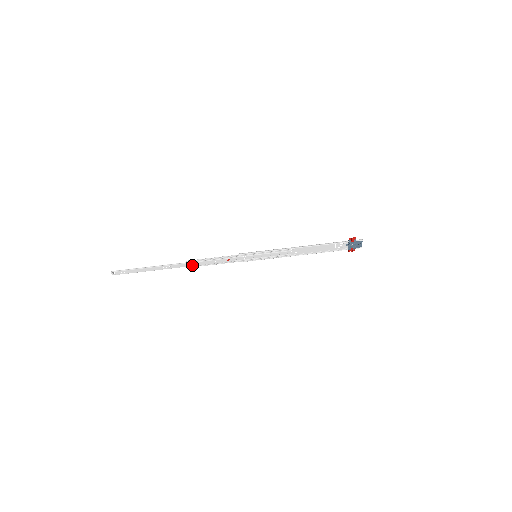
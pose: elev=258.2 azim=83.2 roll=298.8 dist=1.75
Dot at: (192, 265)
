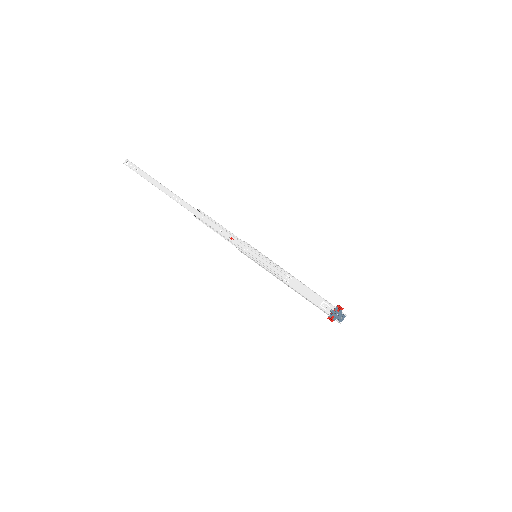
Dot at: (199, 216)
